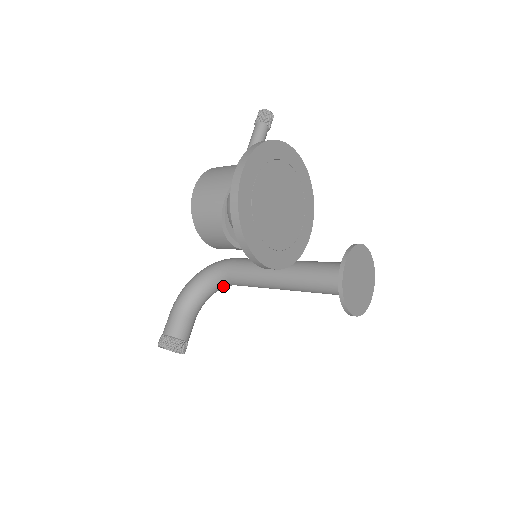
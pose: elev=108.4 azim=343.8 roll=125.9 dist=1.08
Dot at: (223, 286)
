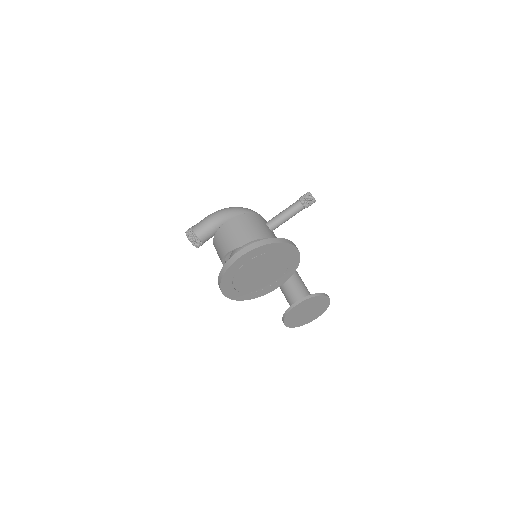
Dot at: occluded
